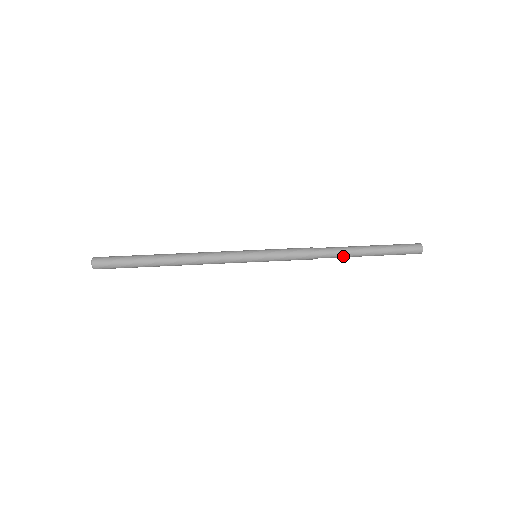
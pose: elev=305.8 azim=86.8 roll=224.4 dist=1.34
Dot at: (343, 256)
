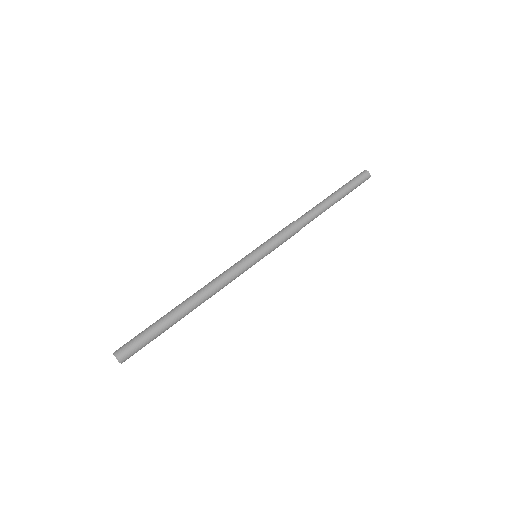
Dot at: occluded
